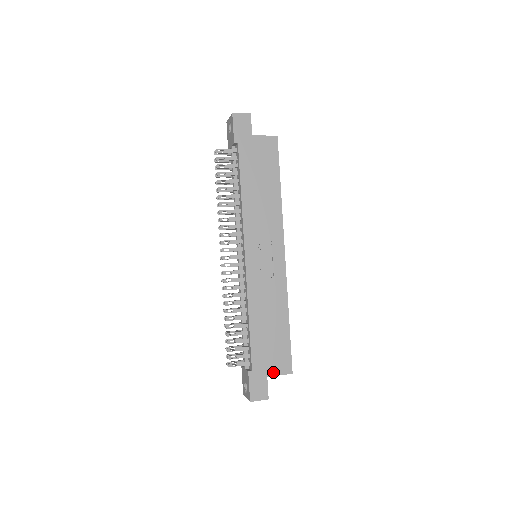
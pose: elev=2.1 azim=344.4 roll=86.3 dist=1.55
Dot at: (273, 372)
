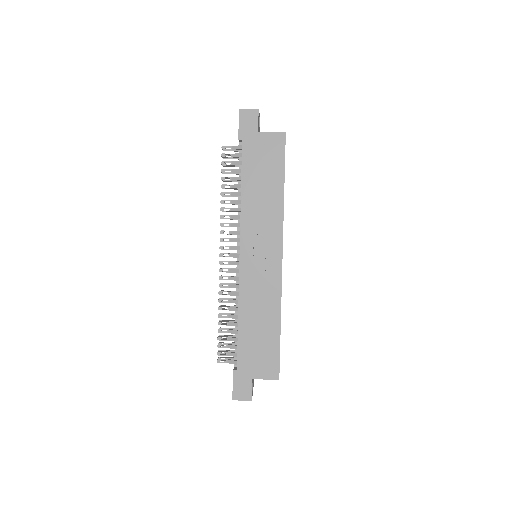
Dot at: (259, 375)
